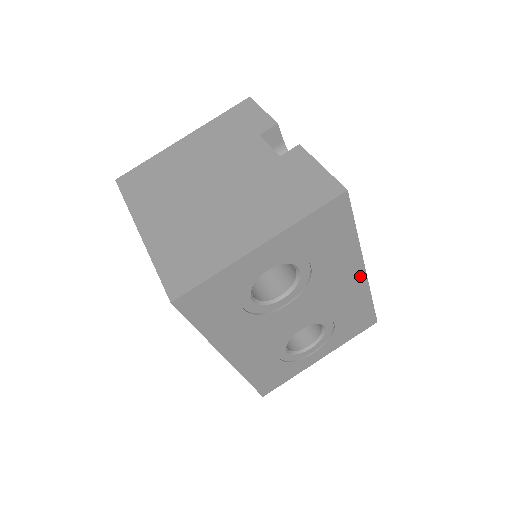
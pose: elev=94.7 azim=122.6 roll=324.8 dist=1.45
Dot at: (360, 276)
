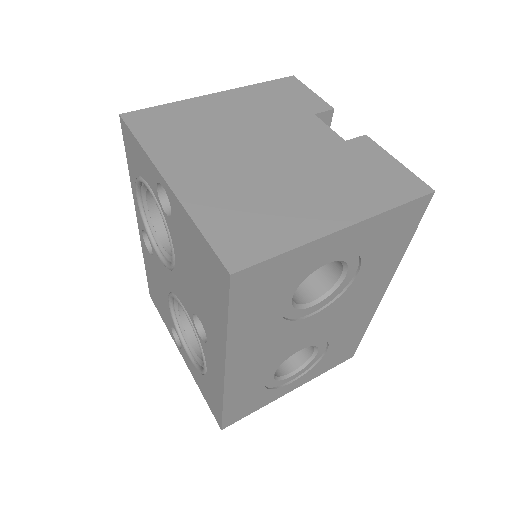
Dot at: (377, 298)
